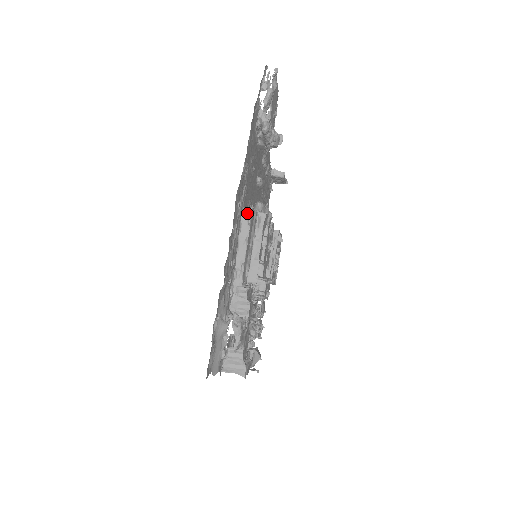
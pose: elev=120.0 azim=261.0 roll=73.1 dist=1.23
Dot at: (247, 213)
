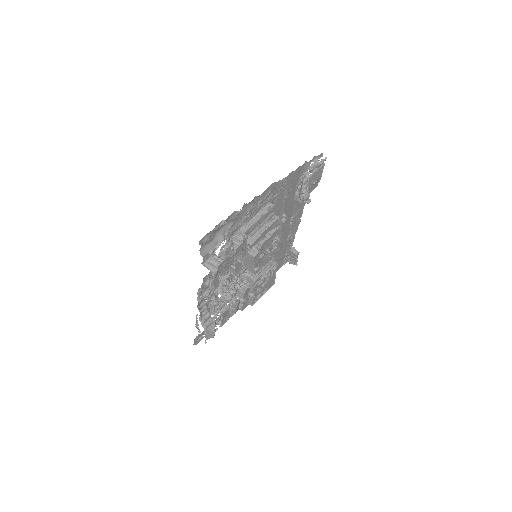
Dot at: (270, 205)
